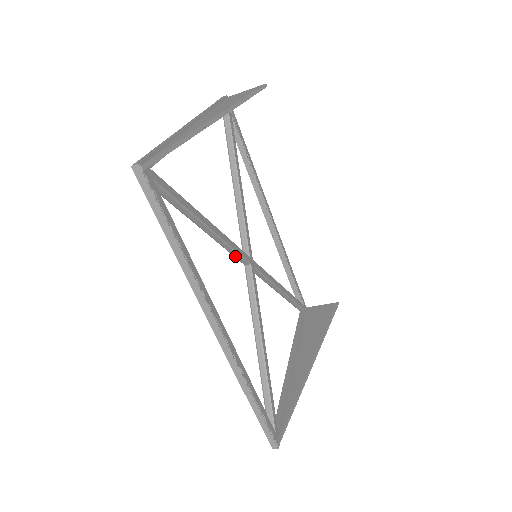
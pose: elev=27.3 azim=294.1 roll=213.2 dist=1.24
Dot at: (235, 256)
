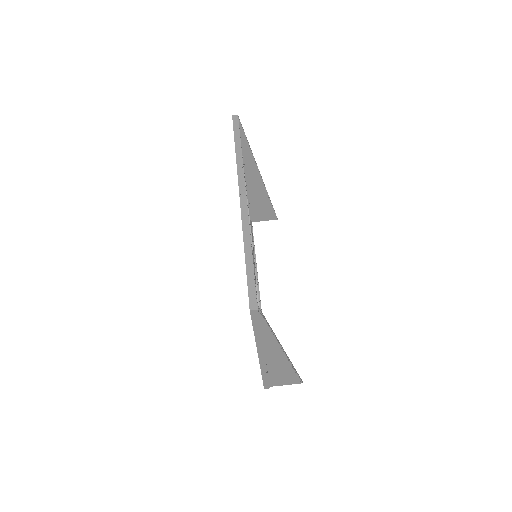
Dot at: occluded
